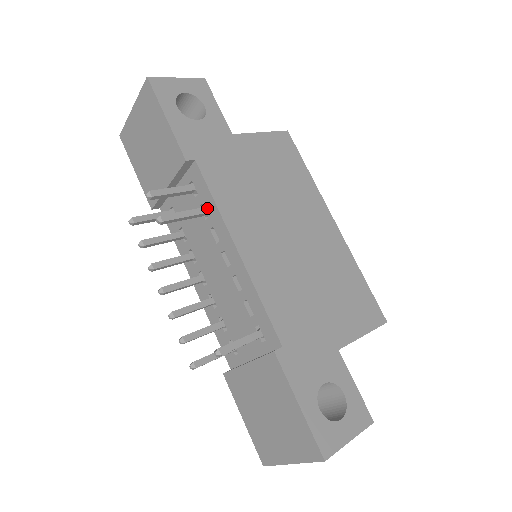
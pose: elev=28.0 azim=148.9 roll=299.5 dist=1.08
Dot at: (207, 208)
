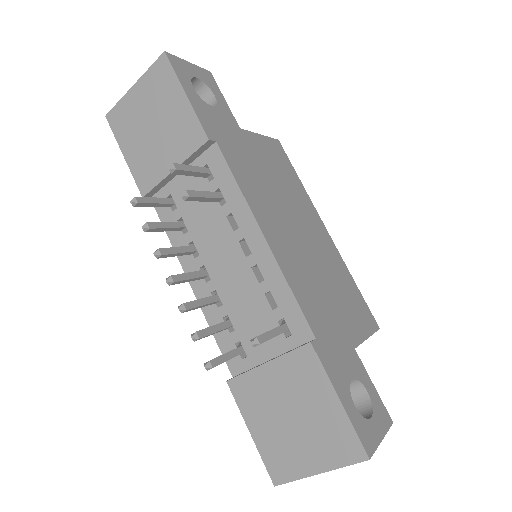
Dot at: (226, 193)
